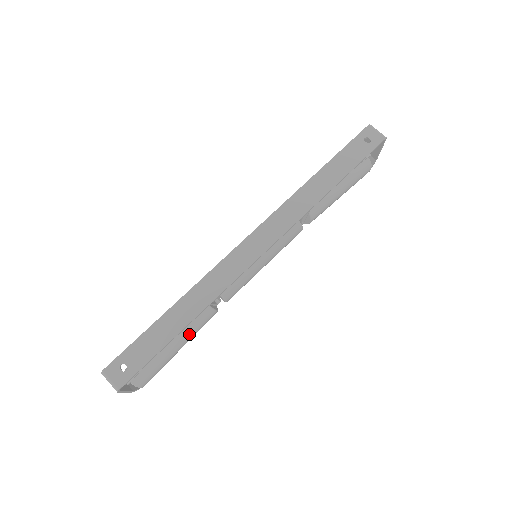
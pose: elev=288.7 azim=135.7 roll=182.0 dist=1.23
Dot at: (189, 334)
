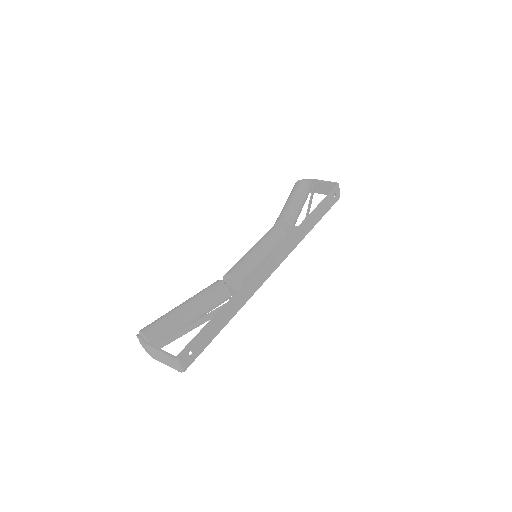
Dot at: occluded
